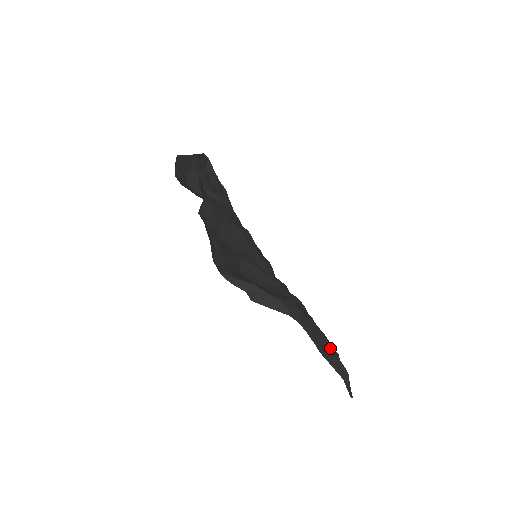
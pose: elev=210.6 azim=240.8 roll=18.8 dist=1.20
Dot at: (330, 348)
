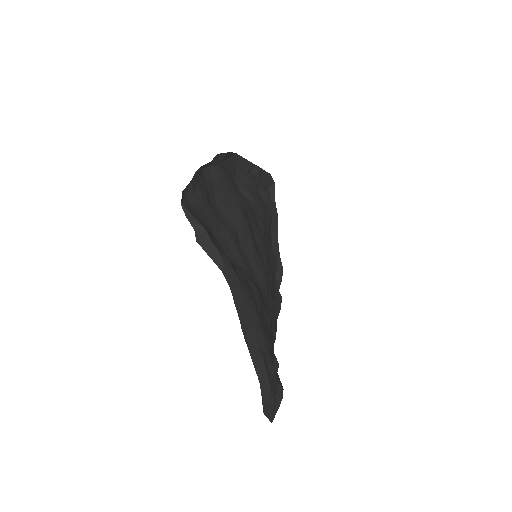
Dot at: (262, 347)
